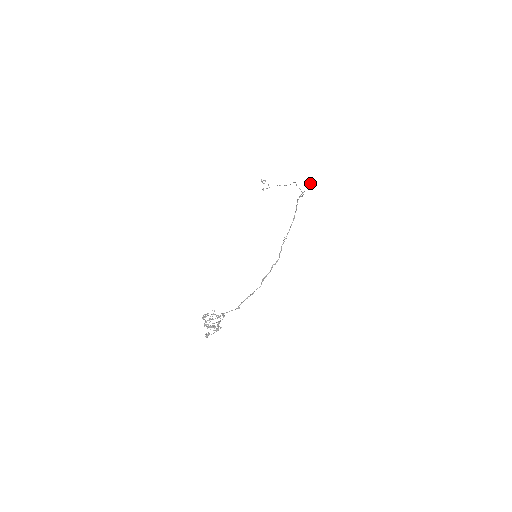
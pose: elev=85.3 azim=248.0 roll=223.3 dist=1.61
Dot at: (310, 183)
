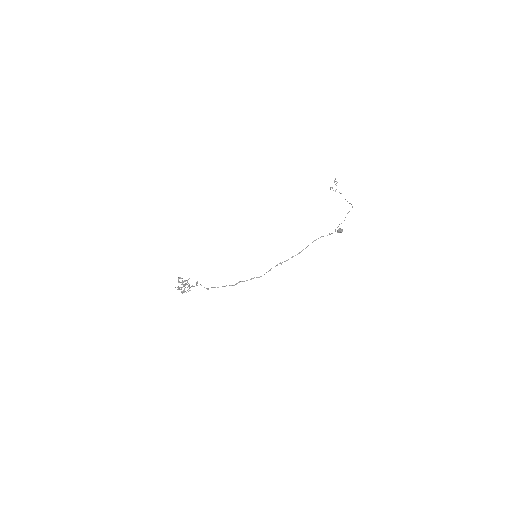
Dot at: (339, 232)
